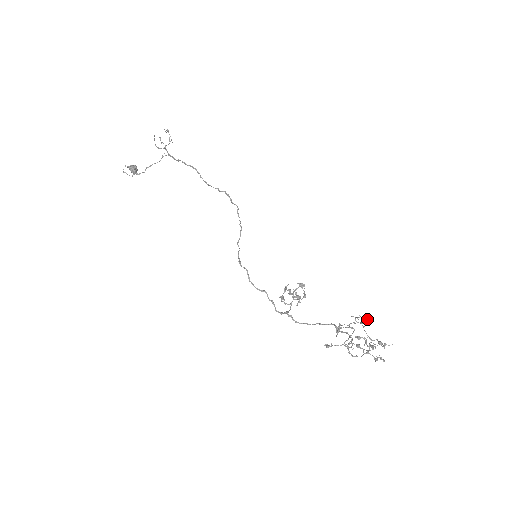
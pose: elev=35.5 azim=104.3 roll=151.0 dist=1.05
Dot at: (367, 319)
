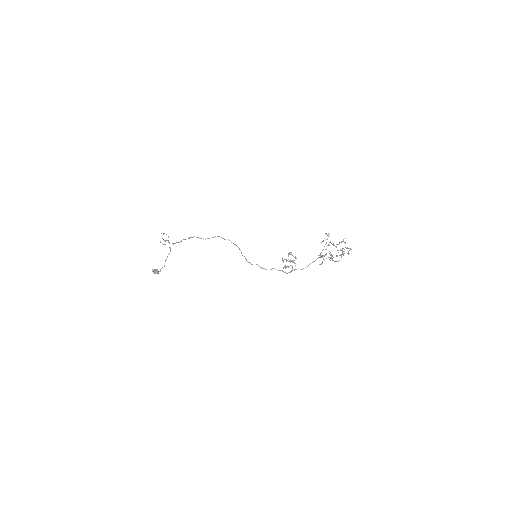
Dot at: (326, 233)
